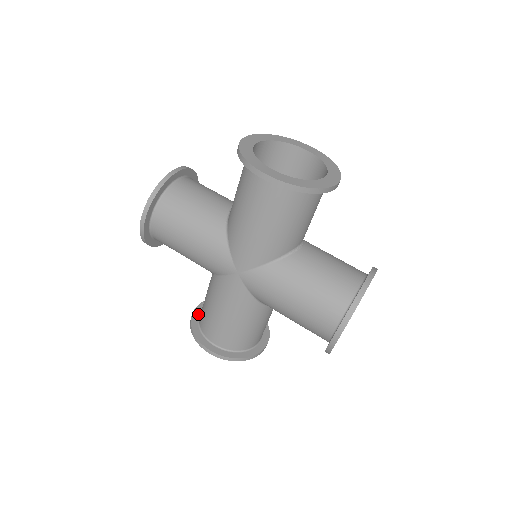
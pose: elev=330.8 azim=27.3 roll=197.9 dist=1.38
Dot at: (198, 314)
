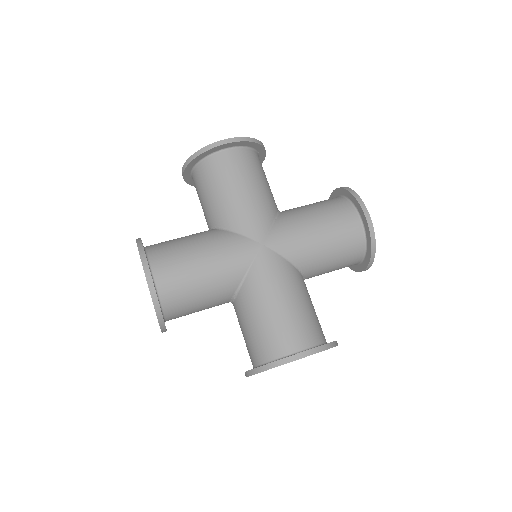
Dot at: occluded
